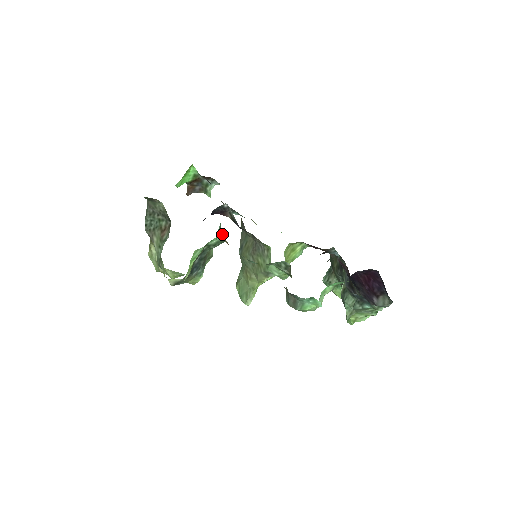
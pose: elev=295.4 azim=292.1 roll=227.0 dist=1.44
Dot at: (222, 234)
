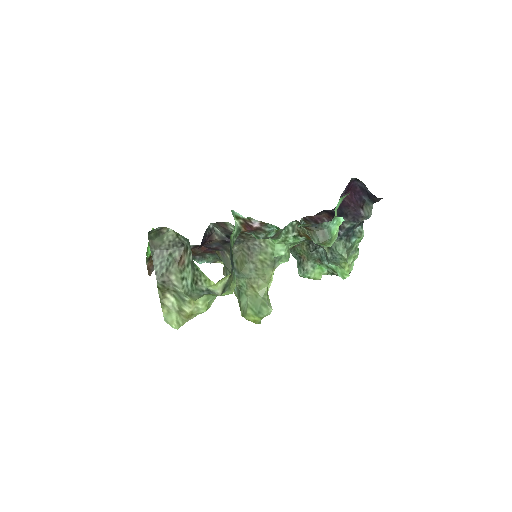
Dot at: (237, 223)
